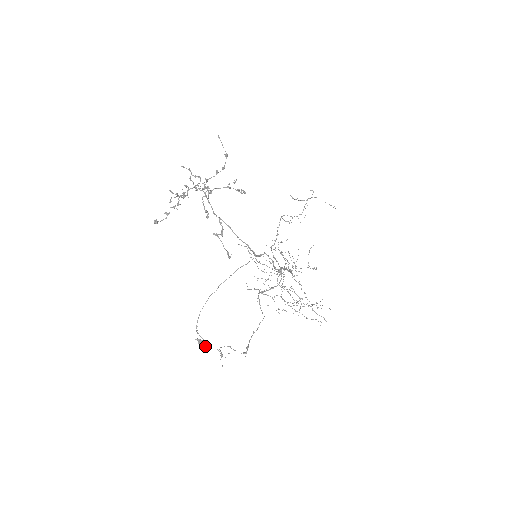
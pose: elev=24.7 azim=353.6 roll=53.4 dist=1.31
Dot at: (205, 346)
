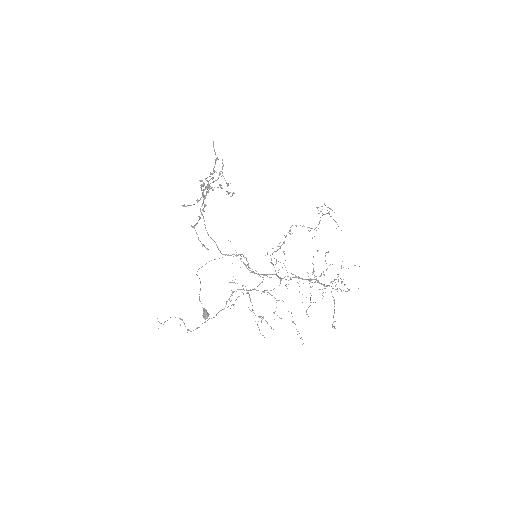
Dot at: (204, 316)
